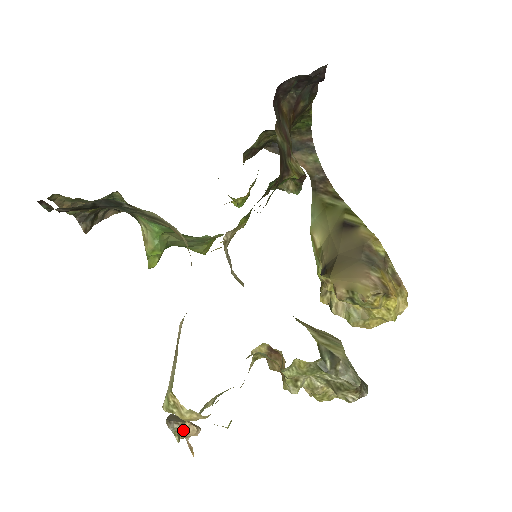
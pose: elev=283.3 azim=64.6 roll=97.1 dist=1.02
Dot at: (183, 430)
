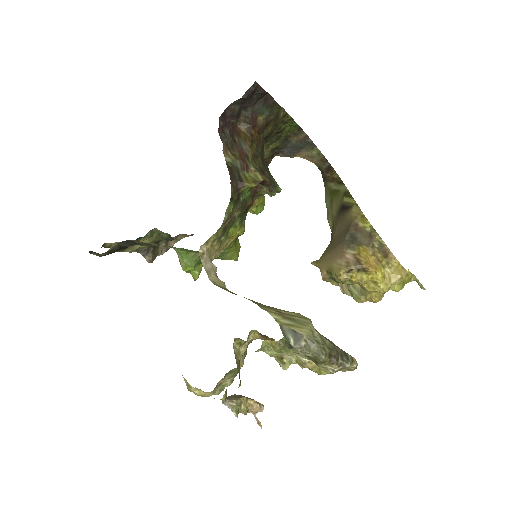
Dot at: (244, 407)
